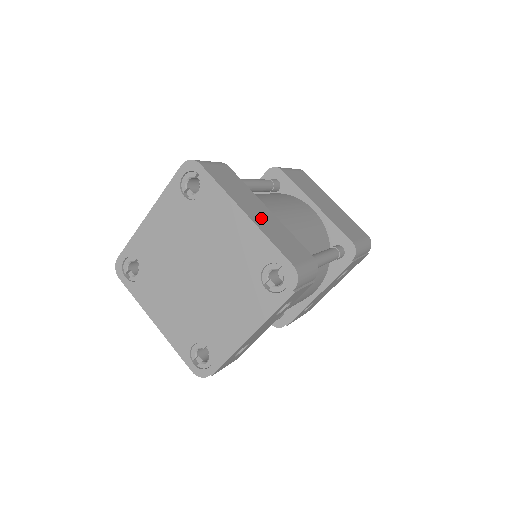
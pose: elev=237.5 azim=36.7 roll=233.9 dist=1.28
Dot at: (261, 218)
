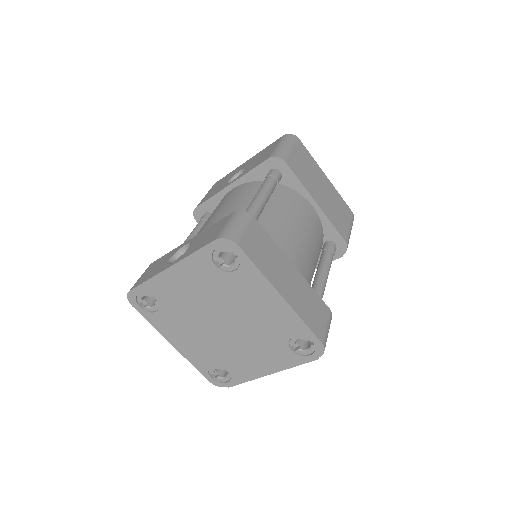
Dot at: (292, 290)
